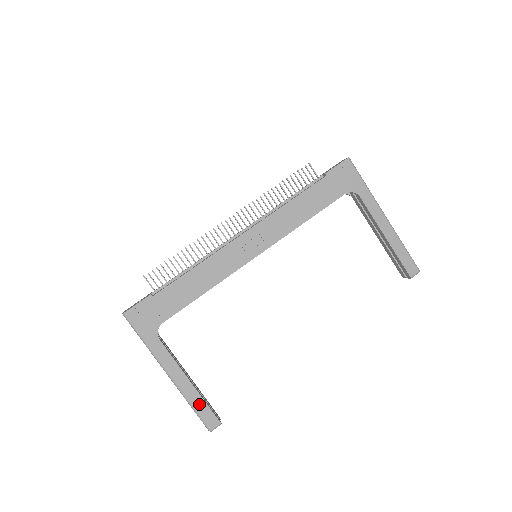
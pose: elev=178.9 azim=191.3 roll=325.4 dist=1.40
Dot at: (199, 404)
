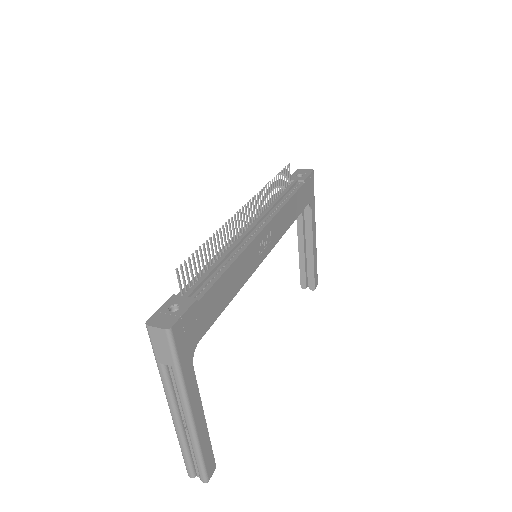
Dot at: (207, 449)
